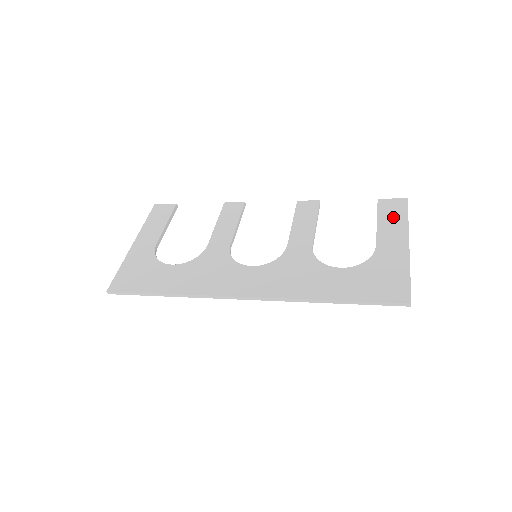
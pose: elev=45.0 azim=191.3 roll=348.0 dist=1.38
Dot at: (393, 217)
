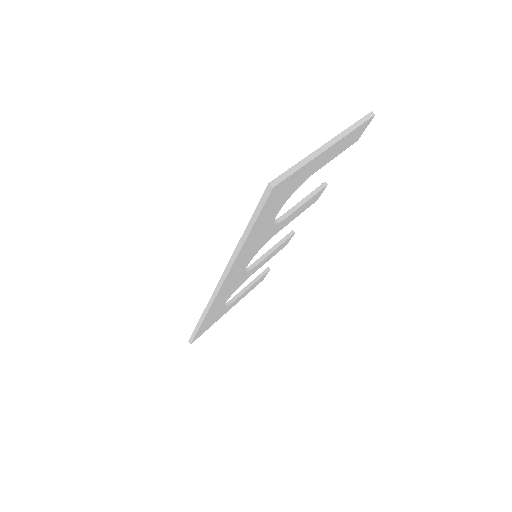
Dot at: occluded
